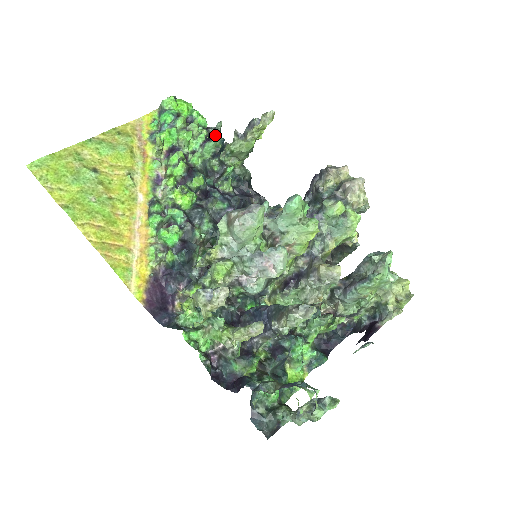
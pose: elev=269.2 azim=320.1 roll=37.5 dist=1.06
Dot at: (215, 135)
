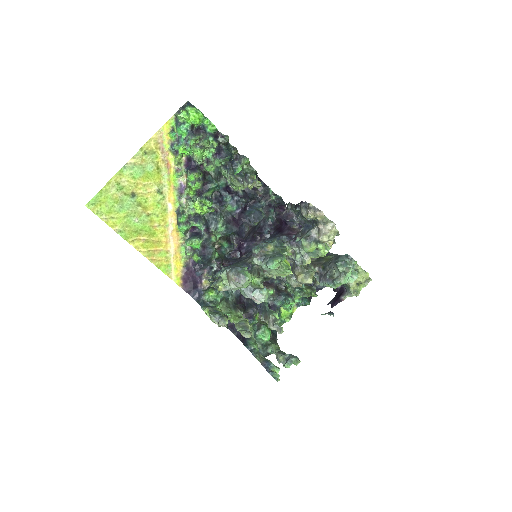
Dot at: (224, 143)
